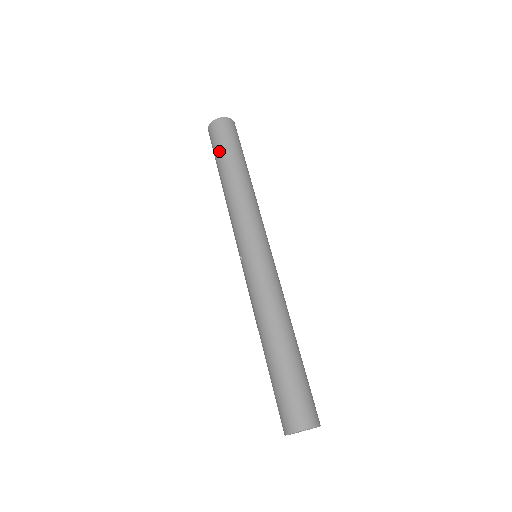
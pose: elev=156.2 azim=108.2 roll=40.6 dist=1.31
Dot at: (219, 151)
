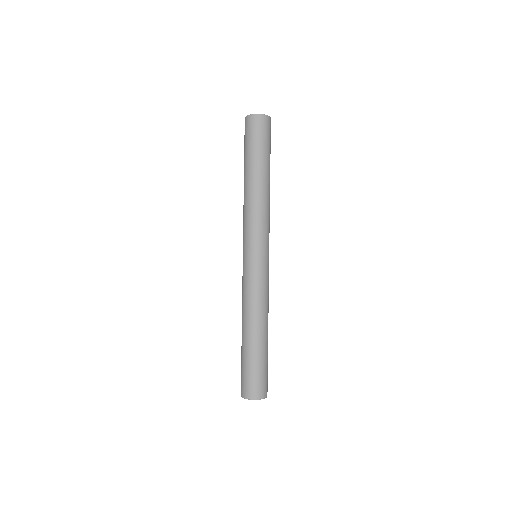
Dot at: (246, 150)
